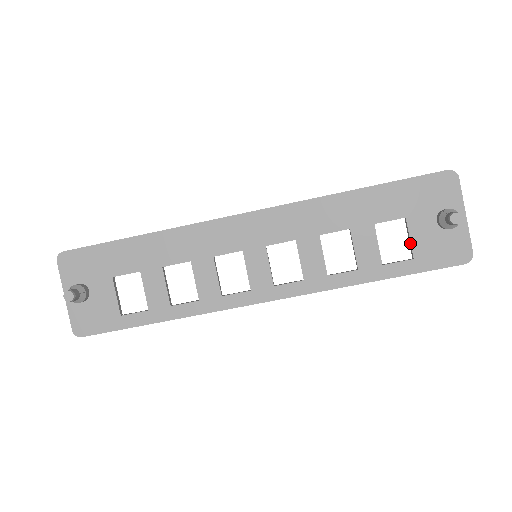
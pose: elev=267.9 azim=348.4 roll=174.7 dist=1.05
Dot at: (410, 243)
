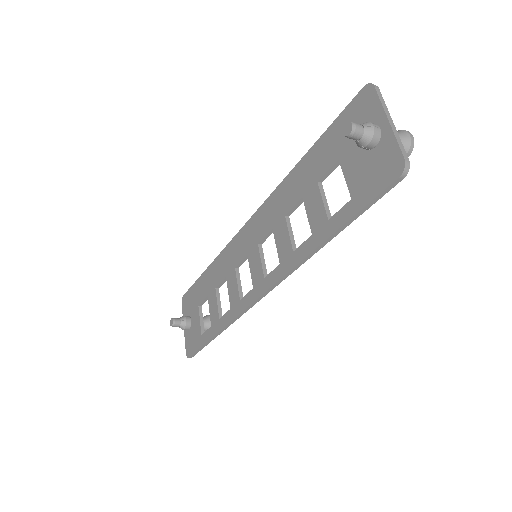
Dot at: (347, 184)
